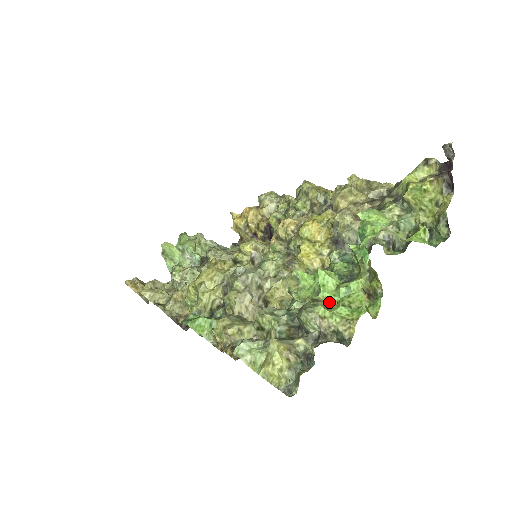
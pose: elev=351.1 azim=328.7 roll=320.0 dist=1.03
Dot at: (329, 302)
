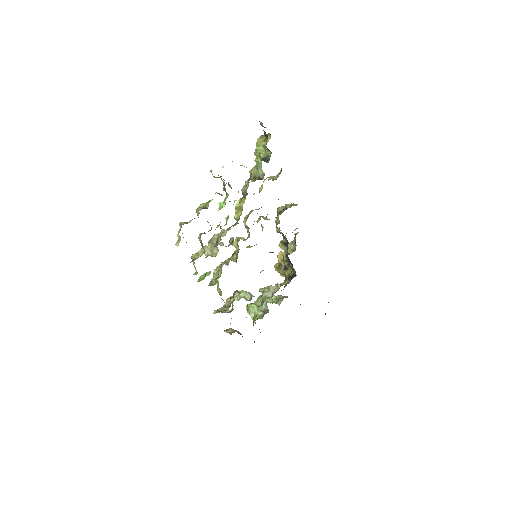
Dot at: occluded
